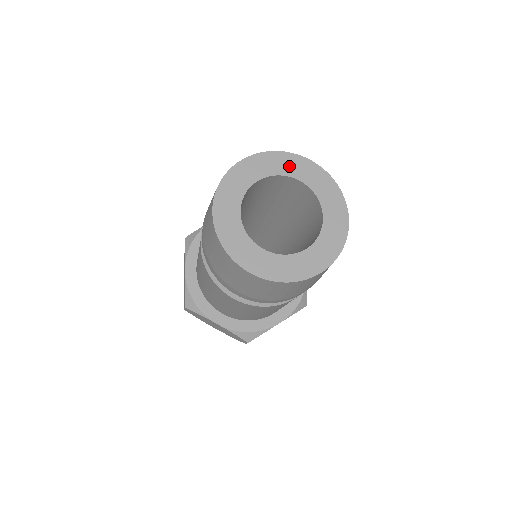
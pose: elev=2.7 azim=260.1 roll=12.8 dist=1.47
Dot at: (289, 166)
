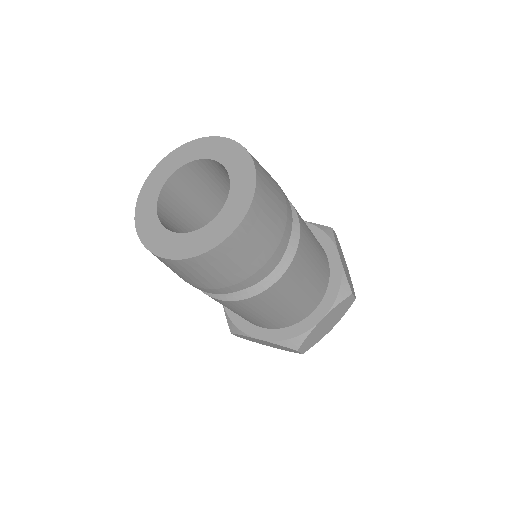
Dot at: (195, 151)
